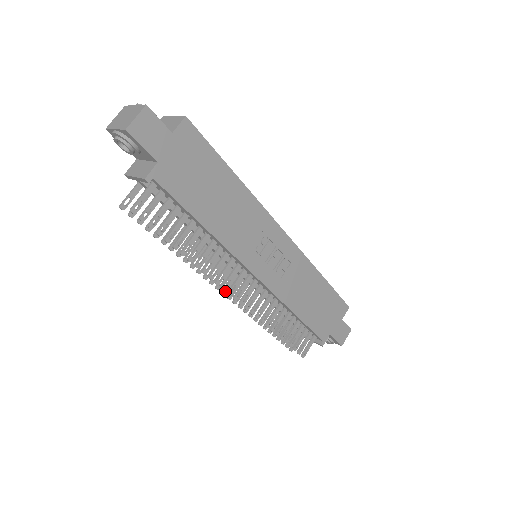
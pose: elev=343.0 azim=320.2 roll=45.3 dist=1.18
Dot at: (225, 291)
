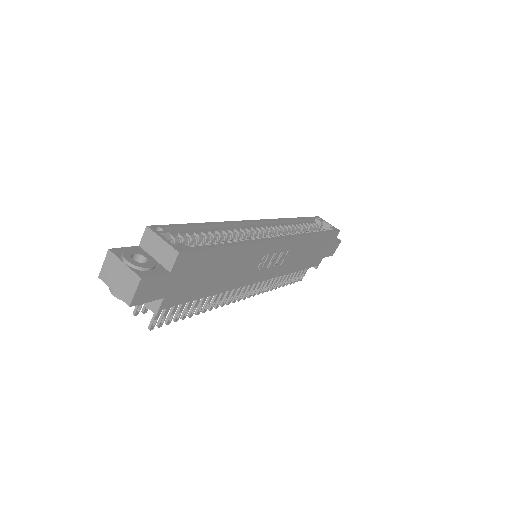
Dot at: occluded
